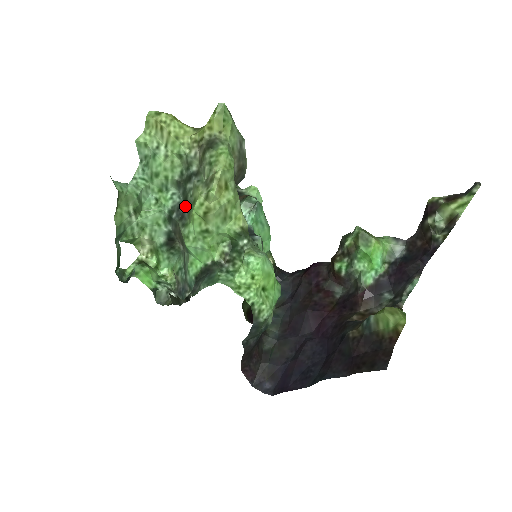
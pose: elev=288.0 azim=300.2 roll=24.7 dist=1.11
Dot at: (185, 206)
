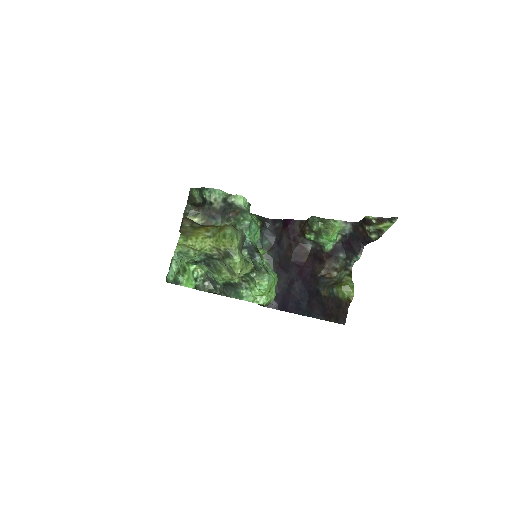
Dot at: (209, 260)
